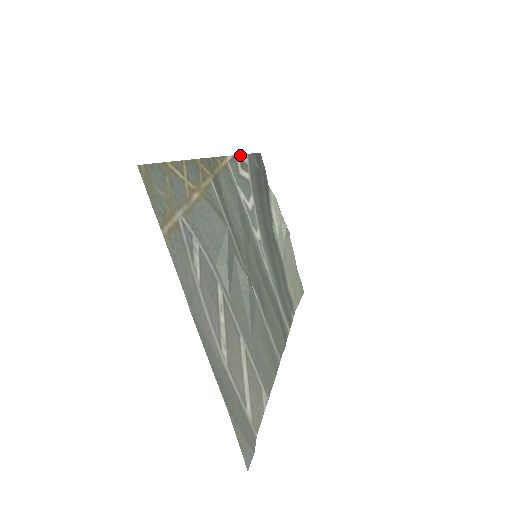
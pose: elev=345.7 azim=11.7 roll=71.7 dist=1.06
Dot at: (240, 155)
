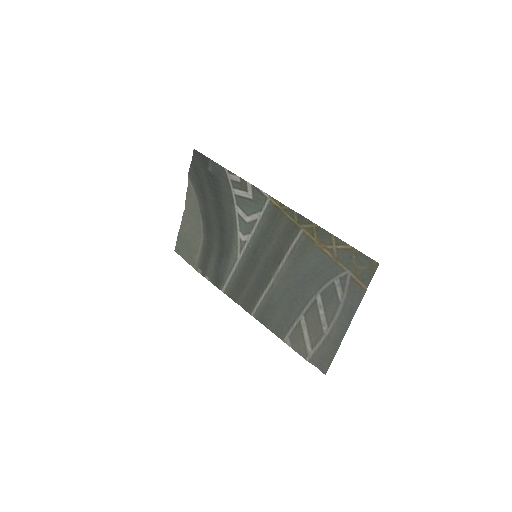
Dot at: (242, 179)
